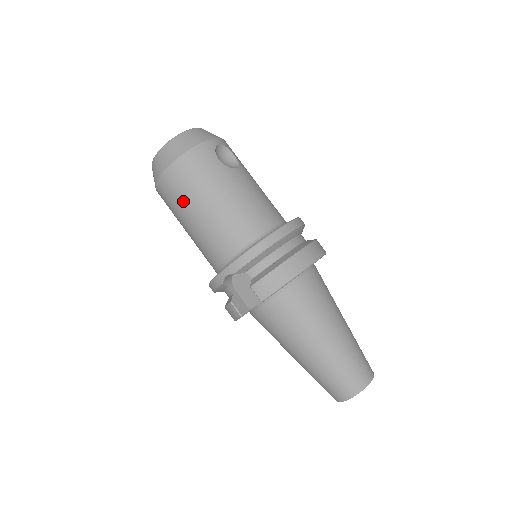
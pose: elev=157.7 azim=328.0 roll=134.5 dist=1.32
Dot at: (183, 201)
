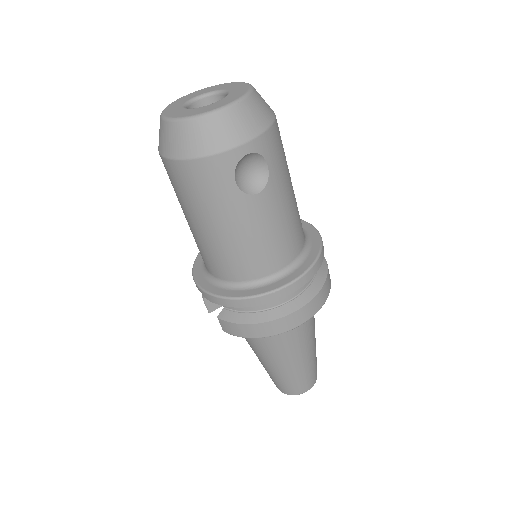
Dot at: (179, 199)
